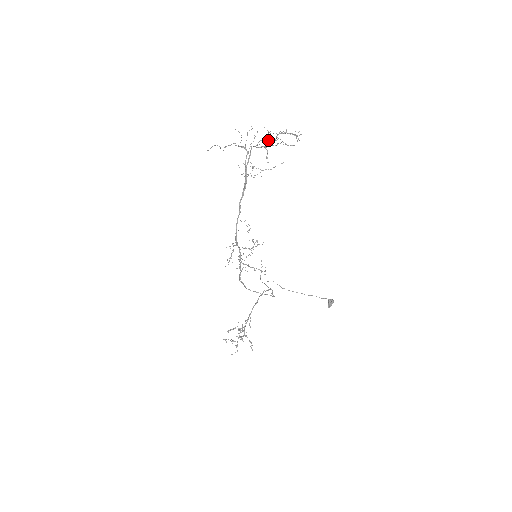
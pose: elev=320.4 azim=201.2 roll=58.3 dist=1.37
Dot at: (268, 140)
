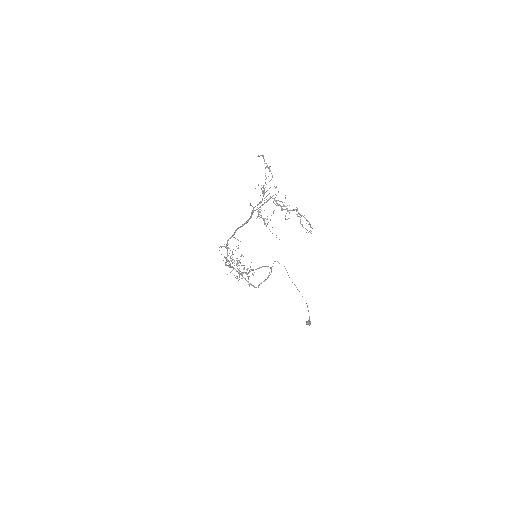
Dot at: (289, 205)
